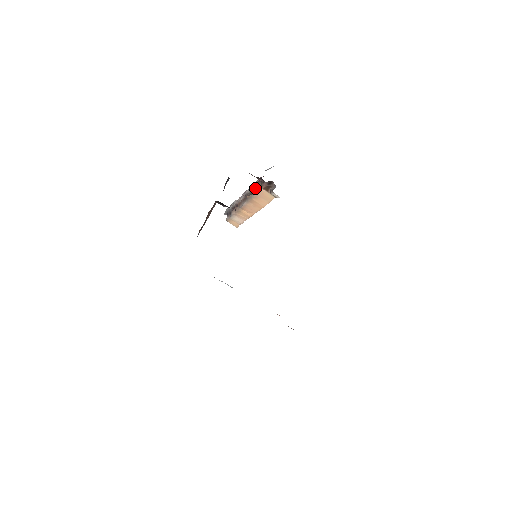
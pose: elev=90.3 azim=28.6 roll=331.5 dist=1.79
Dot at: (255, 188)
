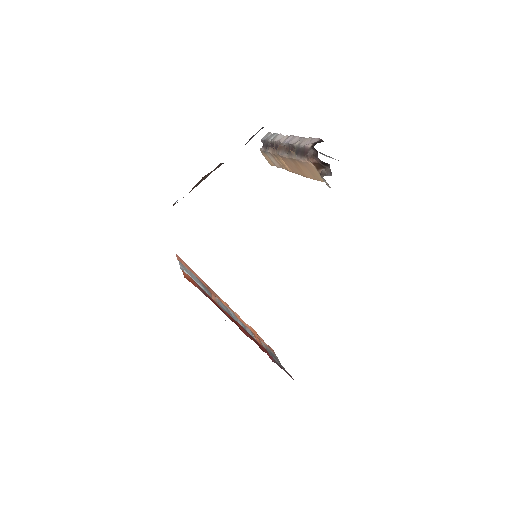
Dot at: (304, 150)
